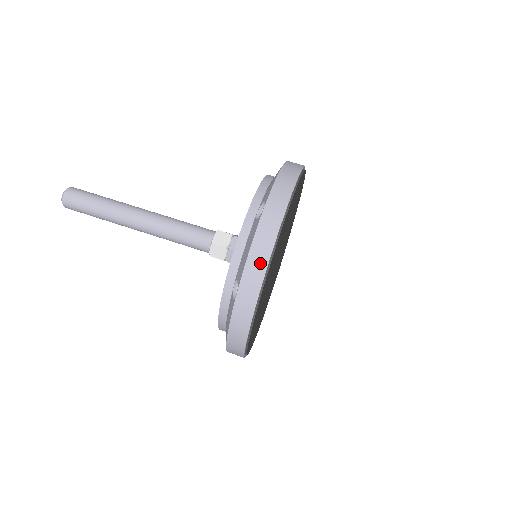
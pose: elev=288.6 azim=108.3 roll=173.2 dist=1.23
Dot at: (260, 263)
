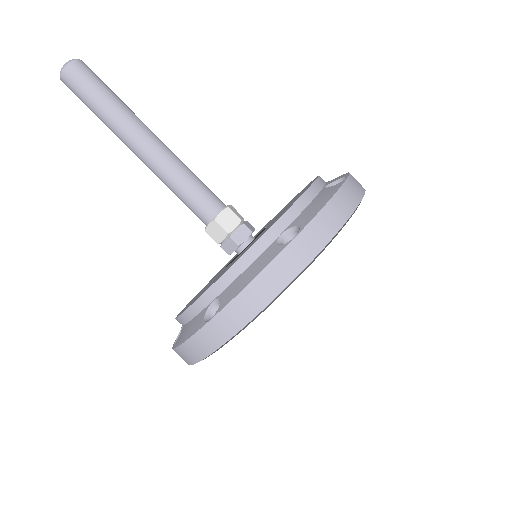
Dot at: (255, 303)
